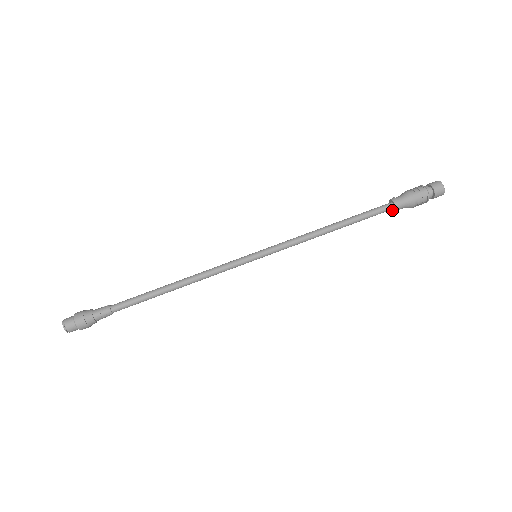
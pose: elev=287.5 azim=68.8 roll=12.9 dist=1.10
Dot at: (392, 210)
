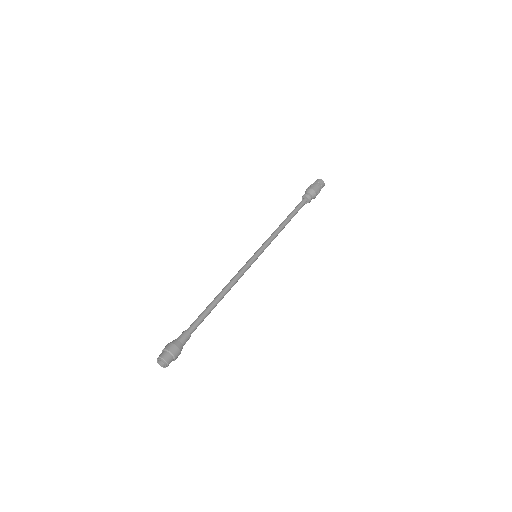
Dot at: (306, 203)
